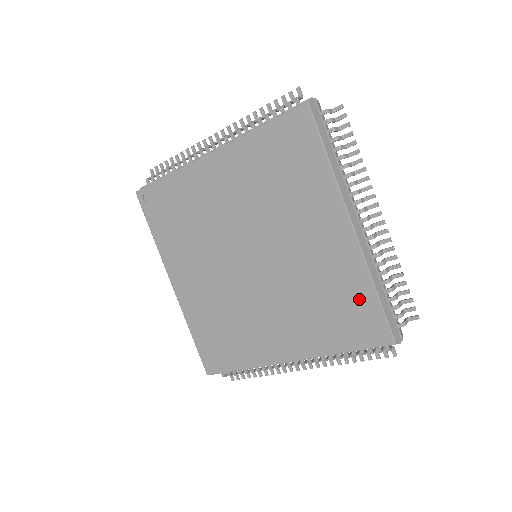
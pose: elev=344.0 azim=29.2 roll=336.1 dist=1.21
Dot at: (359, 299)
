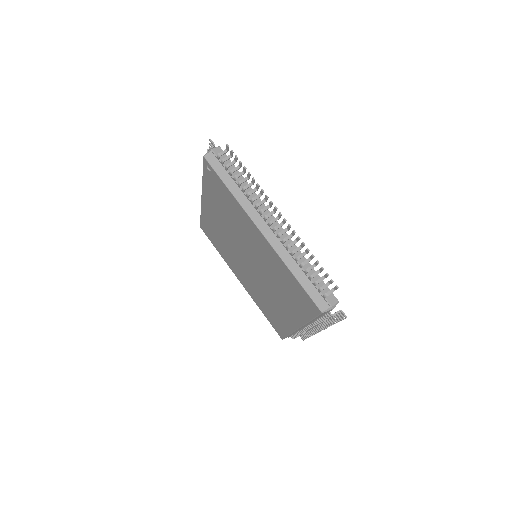
Dot at: (281, 326)
